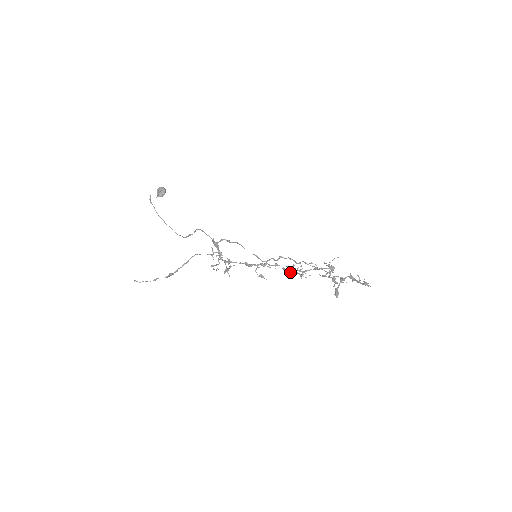
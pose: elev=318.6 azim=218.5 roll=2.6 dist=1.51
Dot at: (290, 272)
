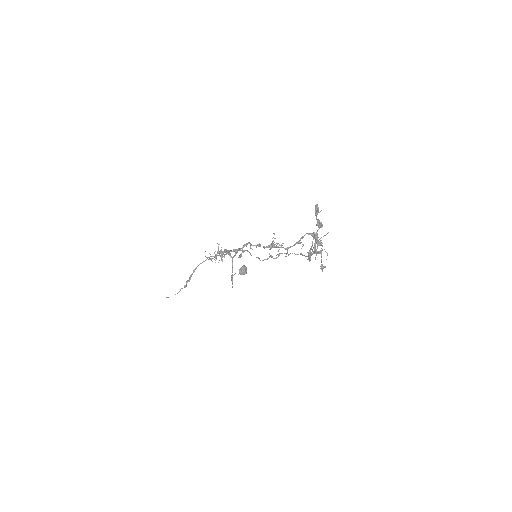
Dot at: (269, 249)
